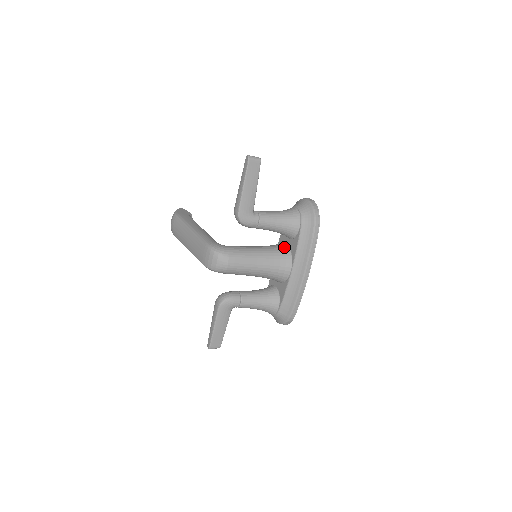
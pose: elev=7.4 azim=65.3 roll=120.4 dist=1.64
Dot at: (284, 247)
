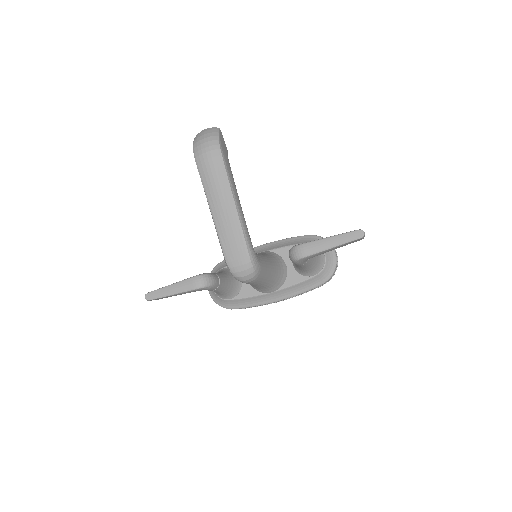
Dot at: (285, 271)
